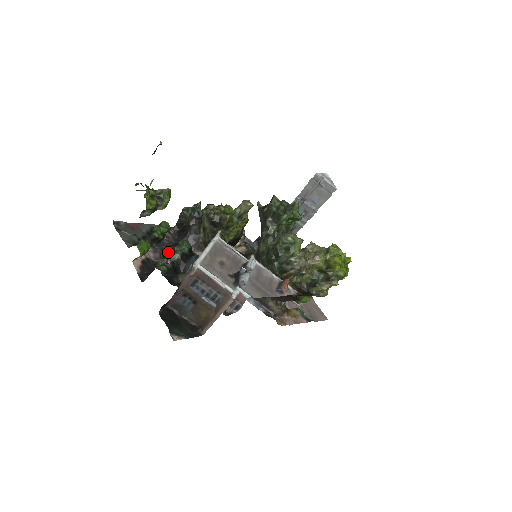
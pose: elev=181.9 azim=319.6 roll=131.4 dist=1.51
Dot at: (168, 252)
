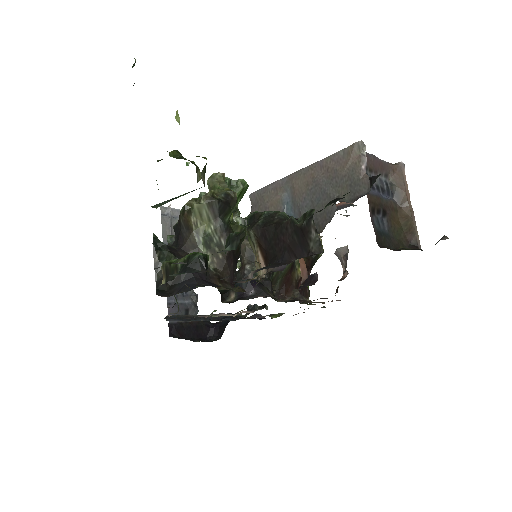
Dot at: (270, 222)
